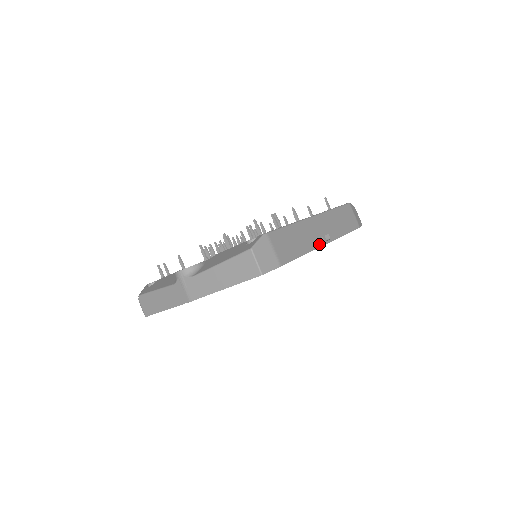
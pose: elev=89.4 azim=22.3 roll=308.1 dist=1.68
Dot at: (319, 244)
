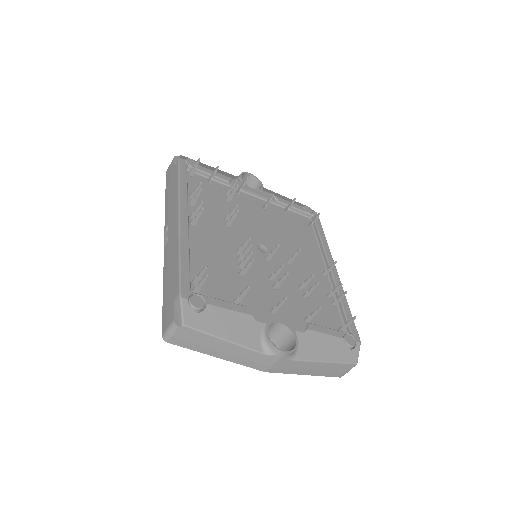
Dot at: occluded
